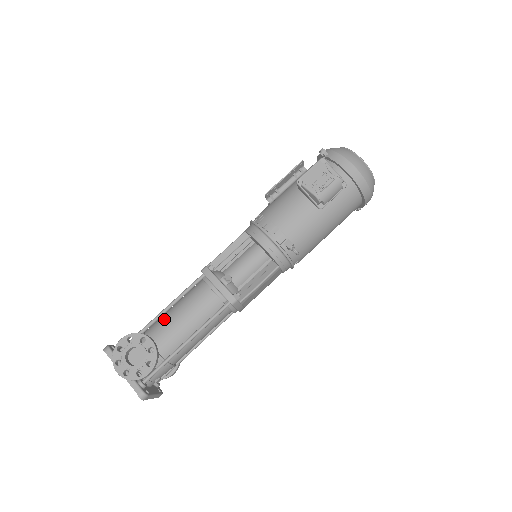
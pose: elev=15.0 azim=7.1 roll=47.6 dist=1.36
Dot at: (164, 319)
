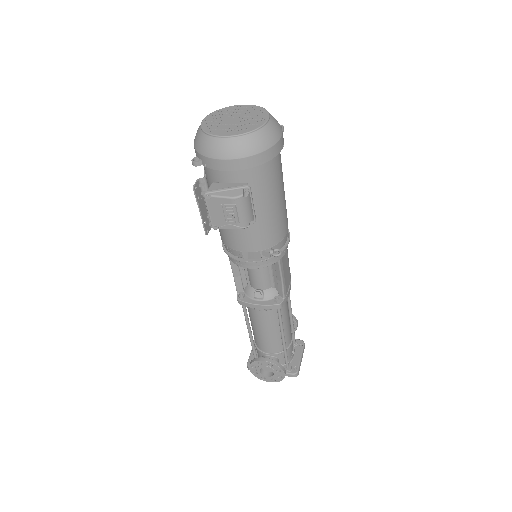
Dot at: (255, 335)
